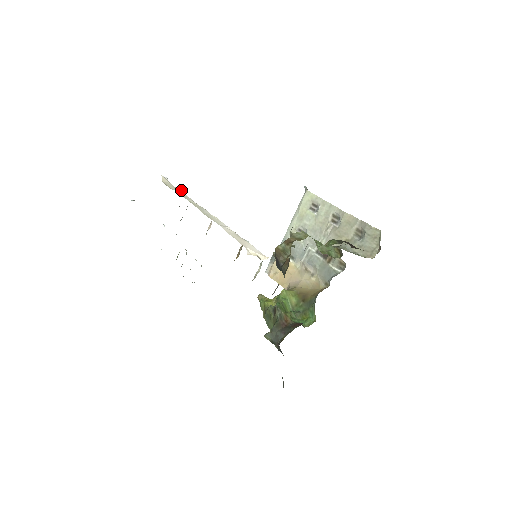
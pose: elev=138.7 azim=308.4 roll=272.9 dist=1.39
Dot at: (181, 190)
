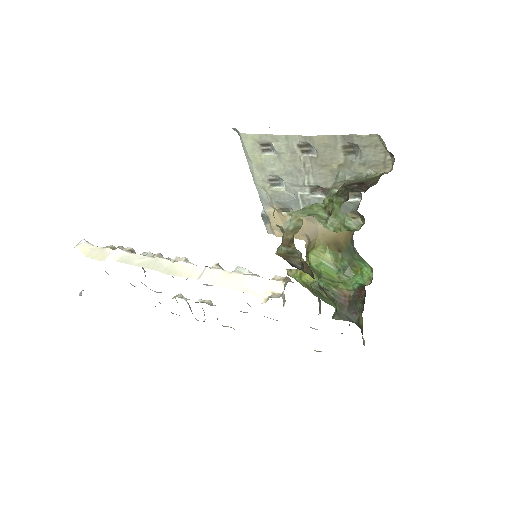
Dot at: (114, 251)
